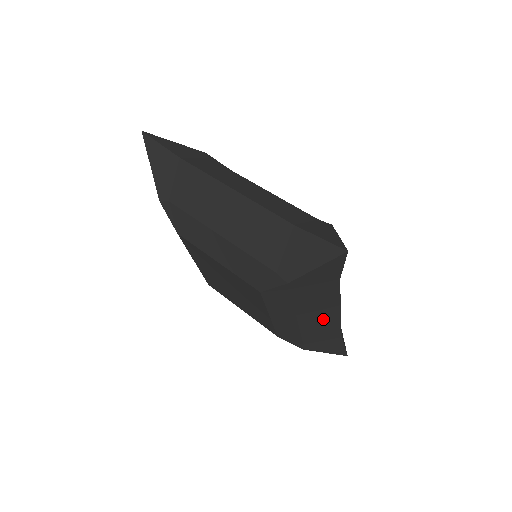
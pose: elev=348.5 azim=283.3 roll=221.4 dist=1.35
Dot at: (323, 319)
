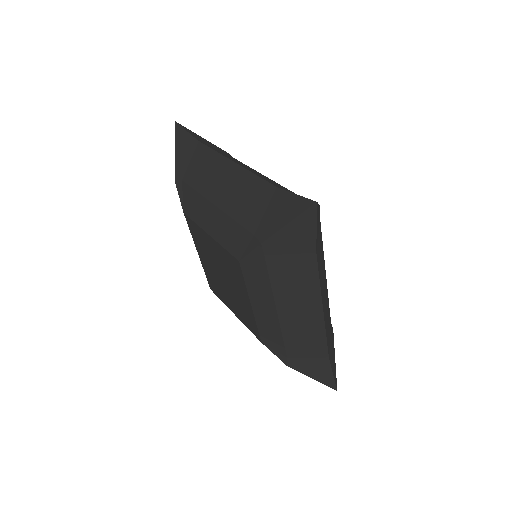
Dot at: (305, 318)
